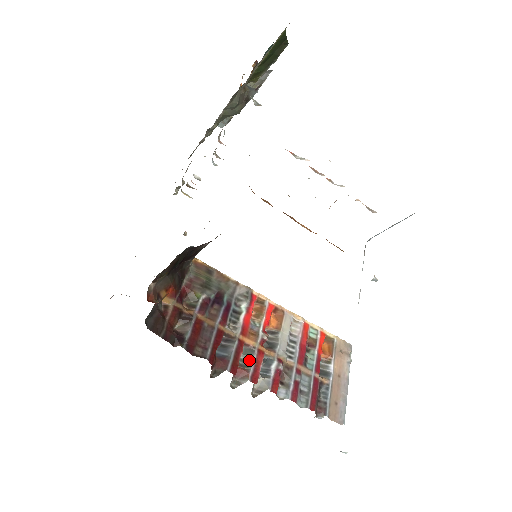
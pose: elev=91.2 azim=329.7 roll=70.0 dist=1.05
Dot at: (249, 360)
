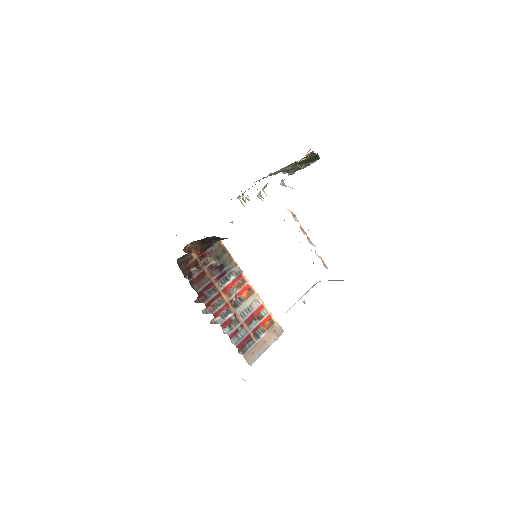
Dot at: (219, 305)
